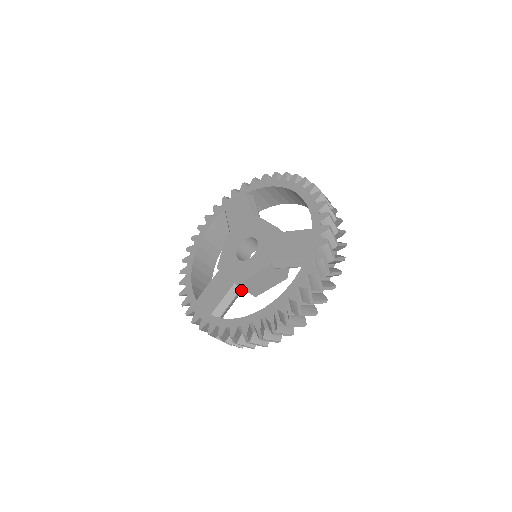
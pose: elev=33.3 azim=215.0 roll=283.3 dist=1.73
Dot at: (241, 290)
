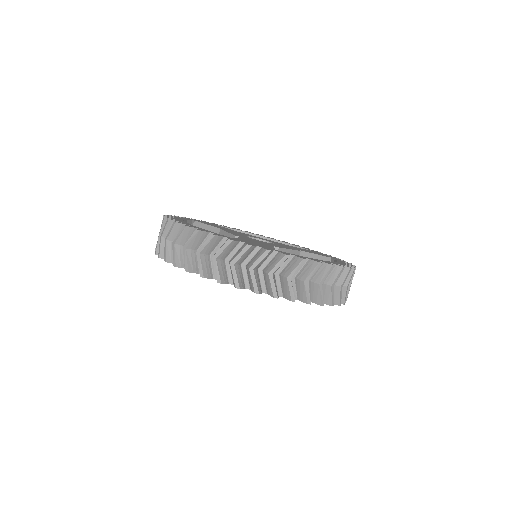
Dot at: occluded
